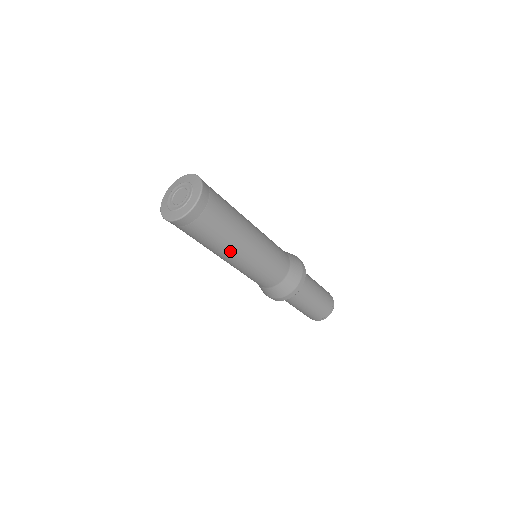
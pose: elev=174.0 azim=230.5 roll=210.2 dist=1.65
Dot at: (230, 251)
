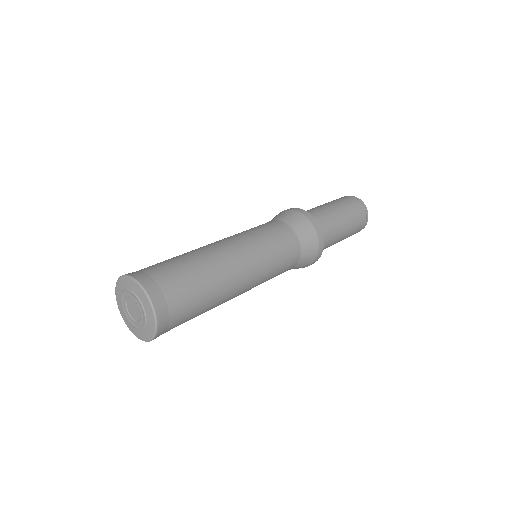
Dot at: (222, 303)
